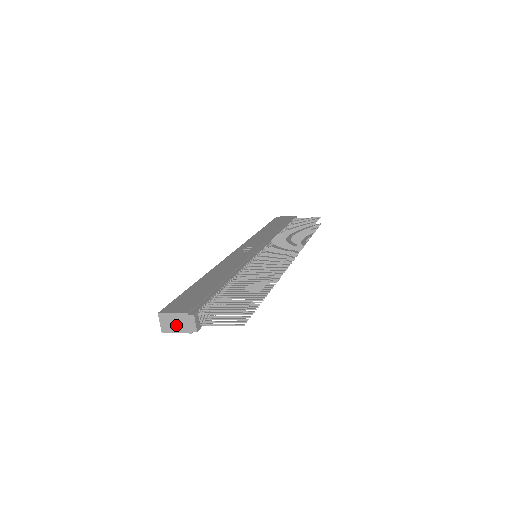
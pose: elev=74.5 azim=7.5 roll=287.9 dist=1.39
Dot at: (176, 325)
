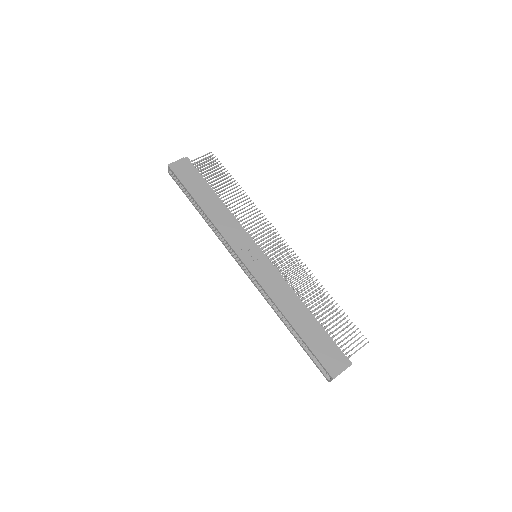
Dot at: occluded
